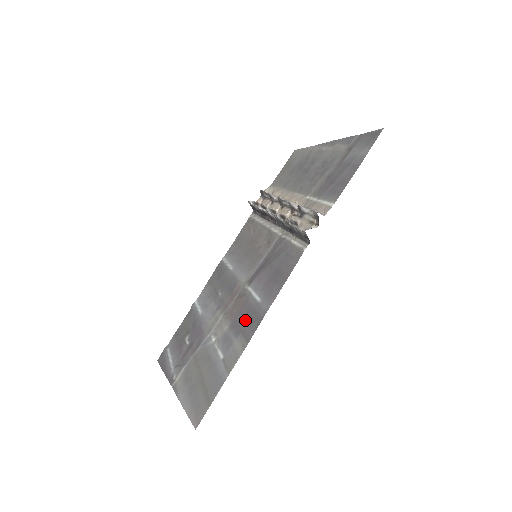
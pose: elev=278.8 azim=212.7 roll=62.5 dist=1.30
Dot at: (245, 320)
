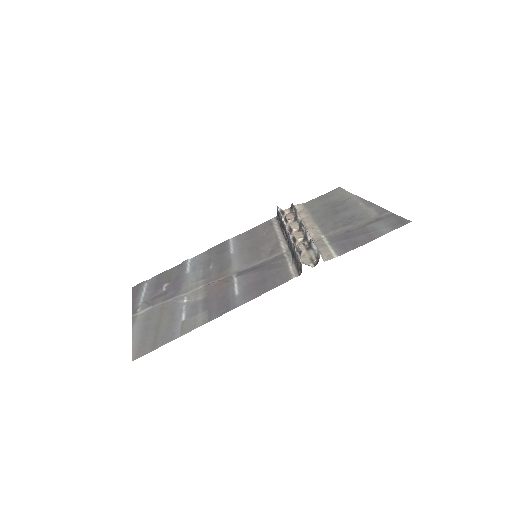
Dot at: (217, 302)
